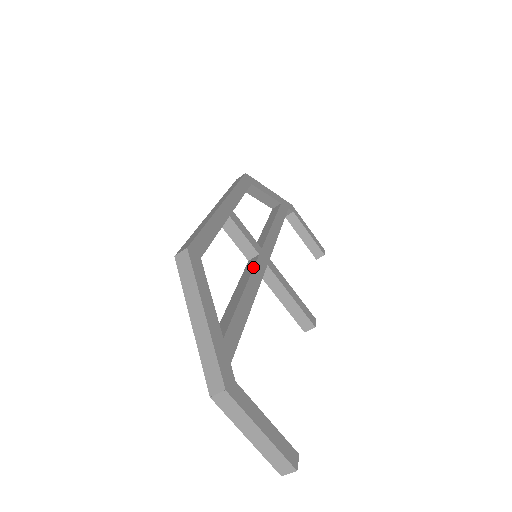
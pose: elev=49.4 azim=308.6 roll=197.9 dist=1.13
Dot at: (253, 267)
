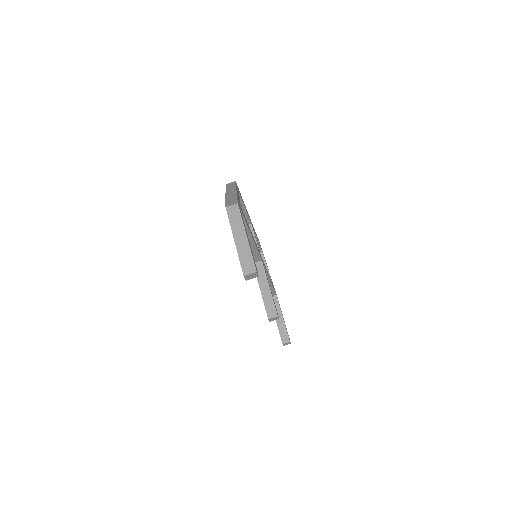
Dot at: (256, 244)
